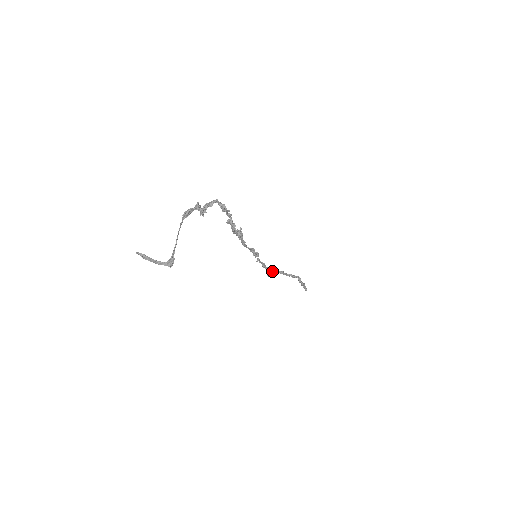
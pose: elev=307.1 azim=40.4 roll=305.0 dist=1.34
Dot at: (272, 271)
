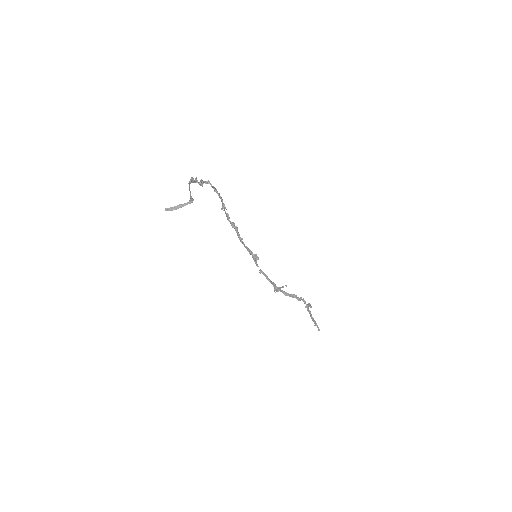
Dot at: (277, 287)
